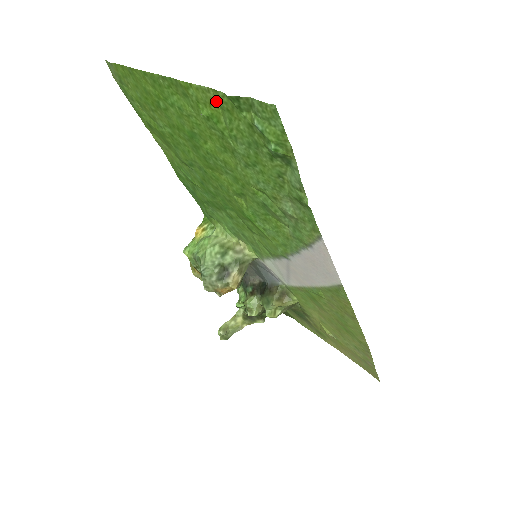
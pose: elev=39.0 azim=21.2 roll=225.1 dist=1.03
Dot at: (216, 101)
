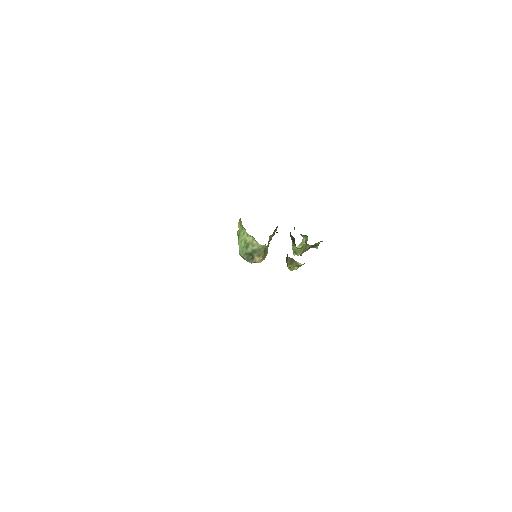
Dot at: occluded
